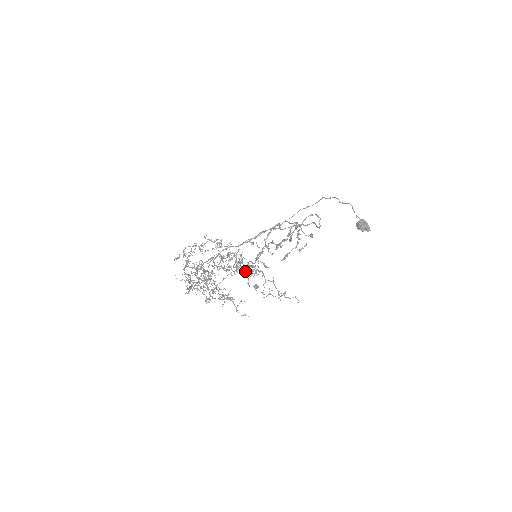
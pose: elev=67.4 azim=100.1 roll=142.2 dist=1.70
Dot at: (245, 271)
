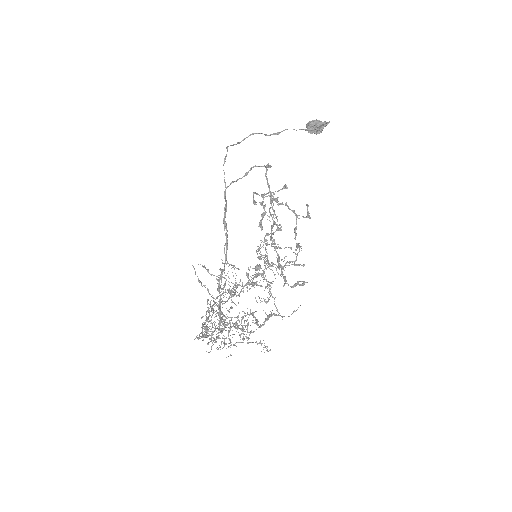
Dot at: (256, 277)
